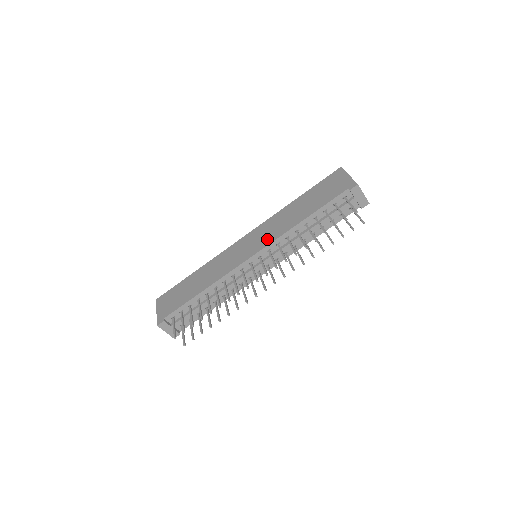
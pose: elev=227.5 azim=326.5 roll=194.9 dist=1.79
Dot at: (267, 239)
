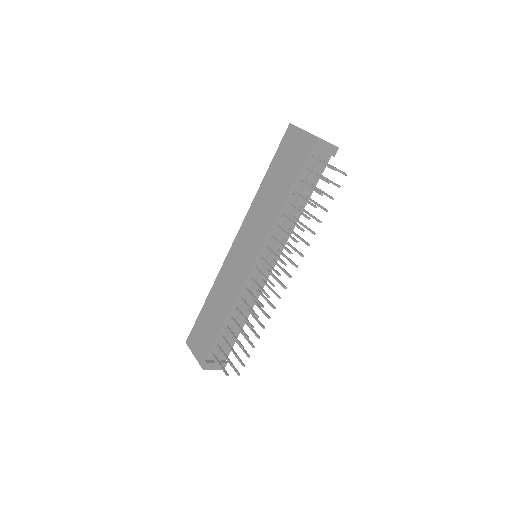
Dot at: (258, 237)
